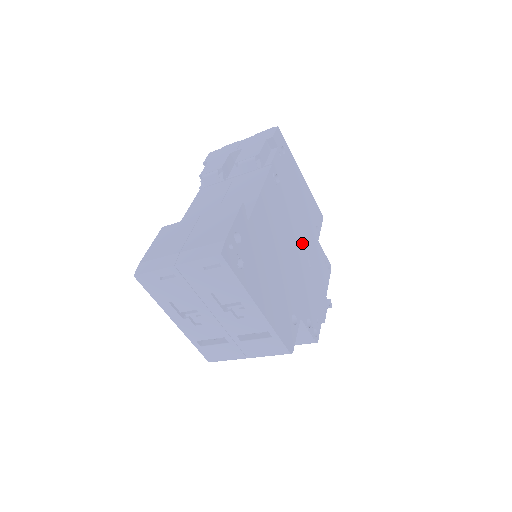
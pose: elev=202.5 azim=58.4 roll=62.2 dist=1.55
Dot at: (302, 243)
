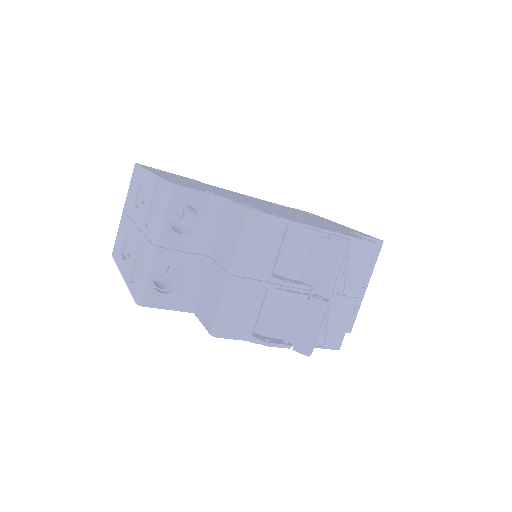
Dot at: occluded
